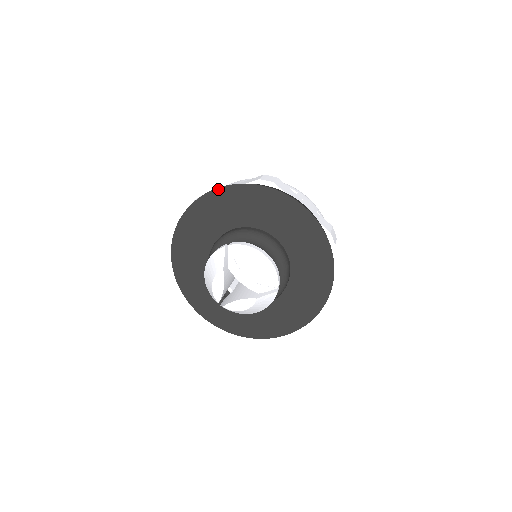
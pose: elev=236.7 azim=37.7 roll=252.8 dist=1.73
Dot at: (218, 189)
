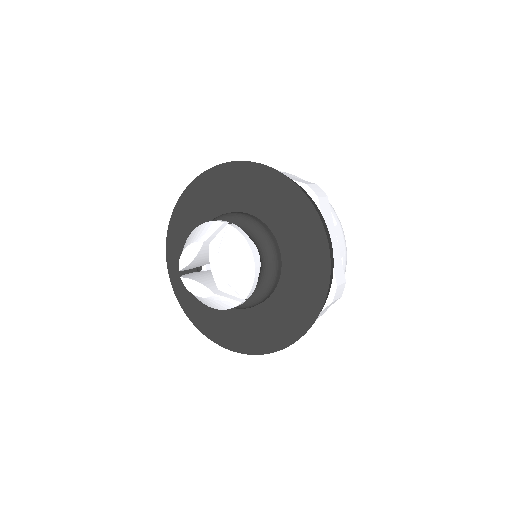
Dot at: (261, 165)
